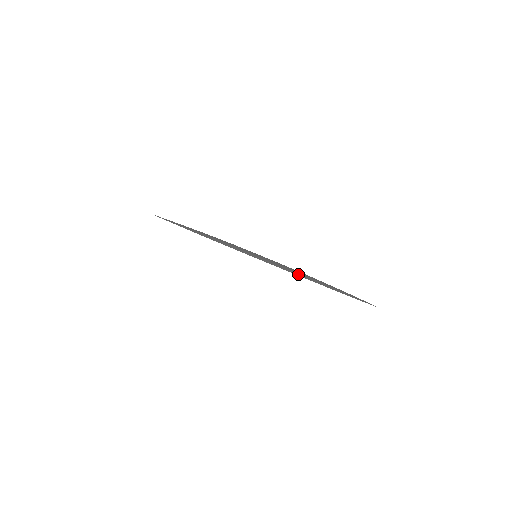
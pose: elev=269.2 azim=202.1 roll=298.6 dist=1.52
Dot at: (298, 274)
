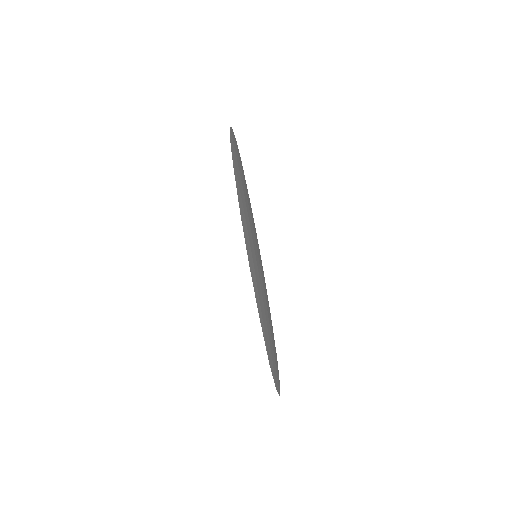
Dot at: (265, 331)
